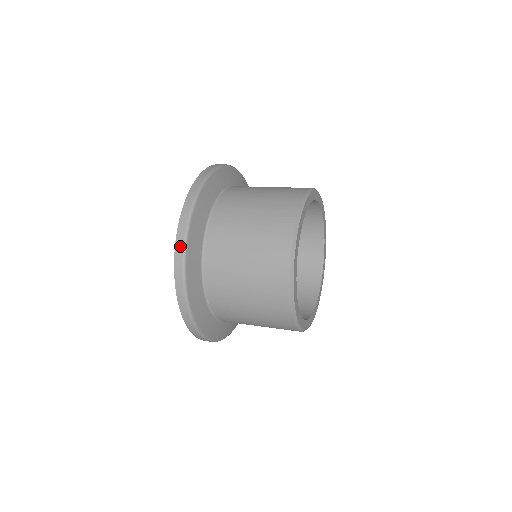
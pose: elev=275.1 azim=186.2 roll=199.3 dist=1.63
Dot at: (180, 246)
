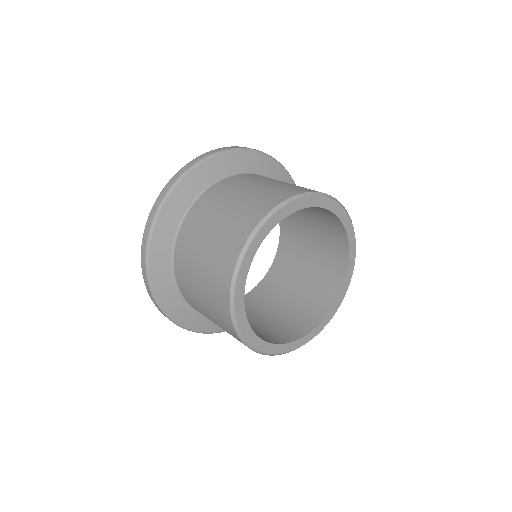
Dot at: (144, 273)
